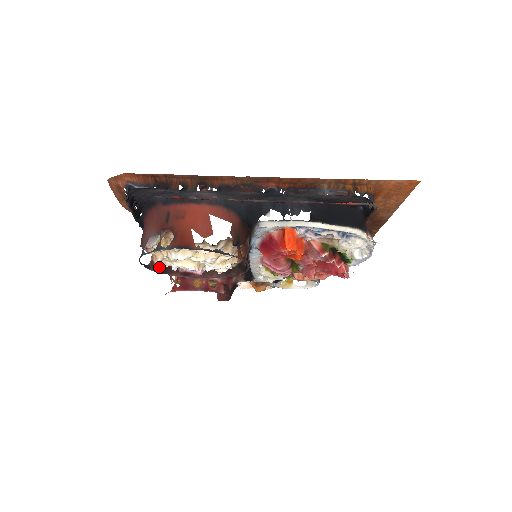
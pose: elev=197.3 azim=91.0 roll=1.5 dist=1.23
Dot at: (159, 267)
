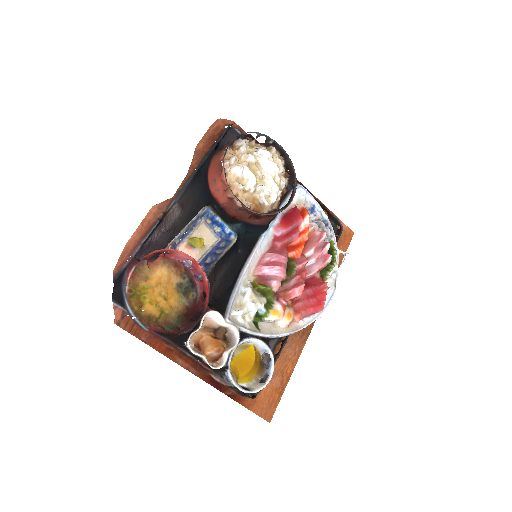
Dot at: (223, 169)
